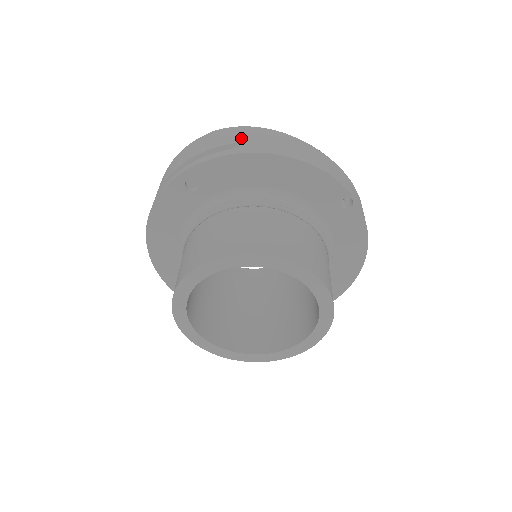
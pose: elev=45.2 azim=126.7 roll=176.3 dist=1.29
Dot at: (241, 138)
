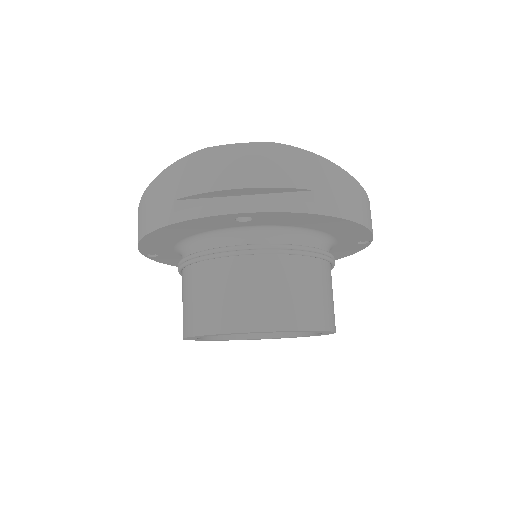
Dot at: (313, 181)
